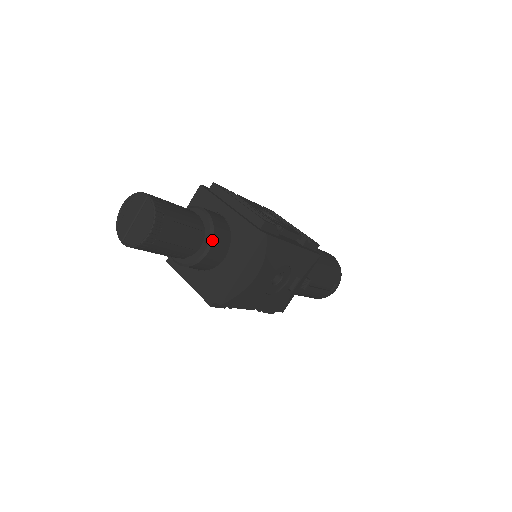
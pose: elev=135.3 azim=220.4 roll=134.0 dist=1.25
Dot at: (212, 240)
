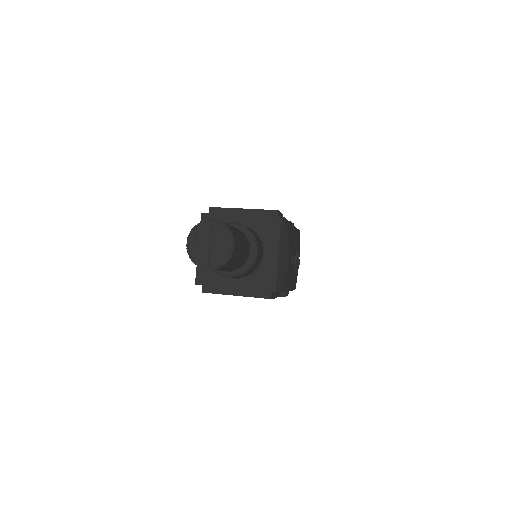
Dot at: (256, 241)
